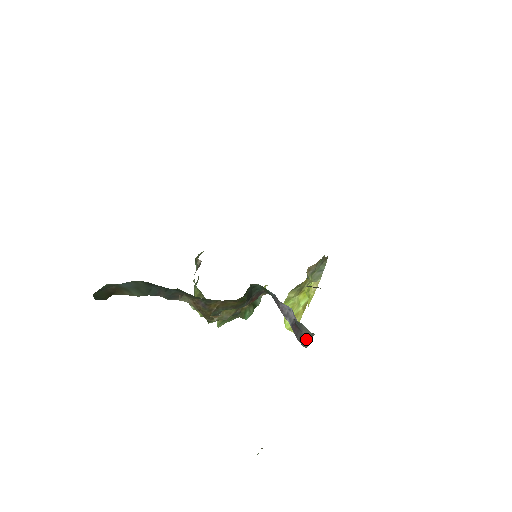
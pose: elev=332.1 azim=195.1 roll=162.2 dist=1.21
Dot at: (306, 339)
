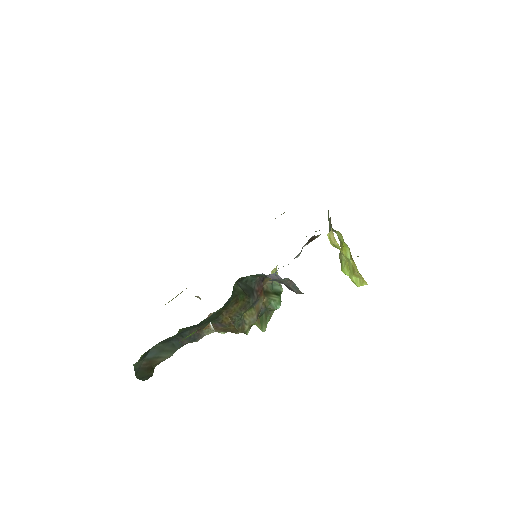
Dot at: (292, 287)
